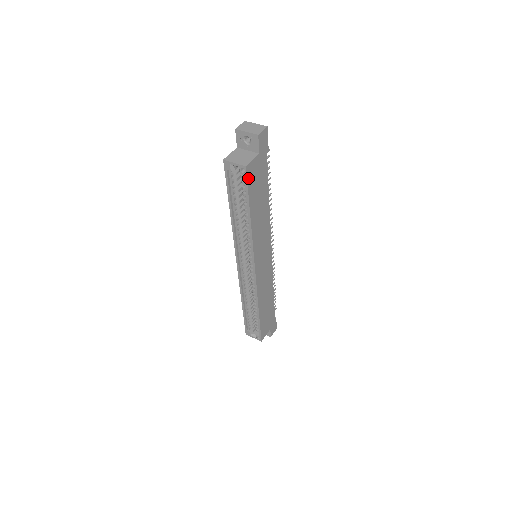
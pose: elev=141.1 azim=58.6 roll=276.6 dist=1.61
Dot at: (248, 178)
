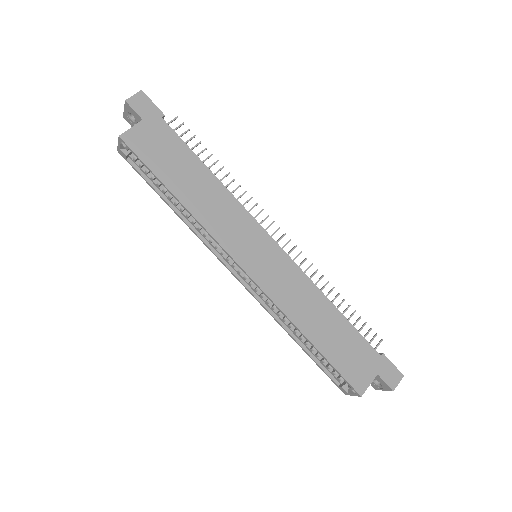
Dot at: (134, 149)
